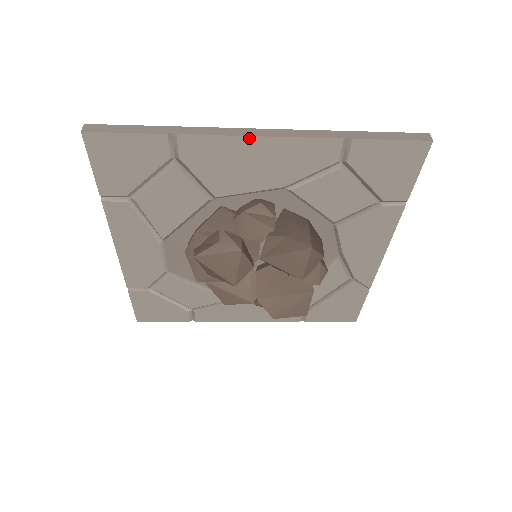
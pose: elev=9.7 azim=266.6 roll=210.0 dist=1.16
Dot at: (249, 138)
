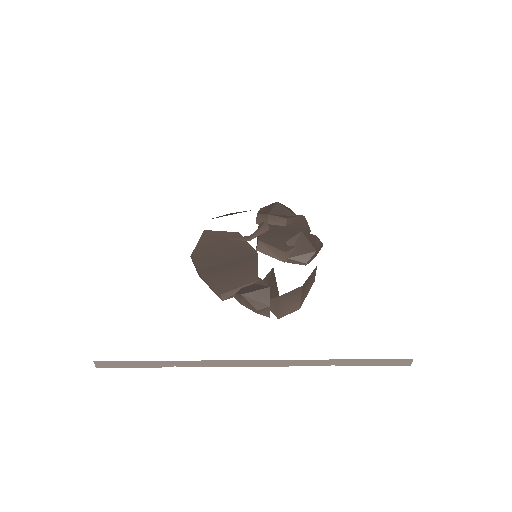
Dot at: (243, 365)
